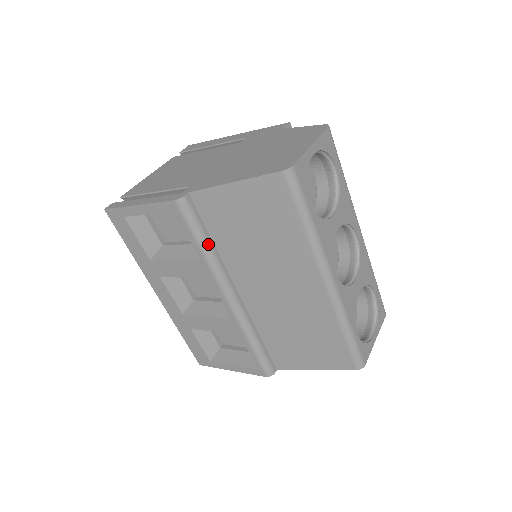
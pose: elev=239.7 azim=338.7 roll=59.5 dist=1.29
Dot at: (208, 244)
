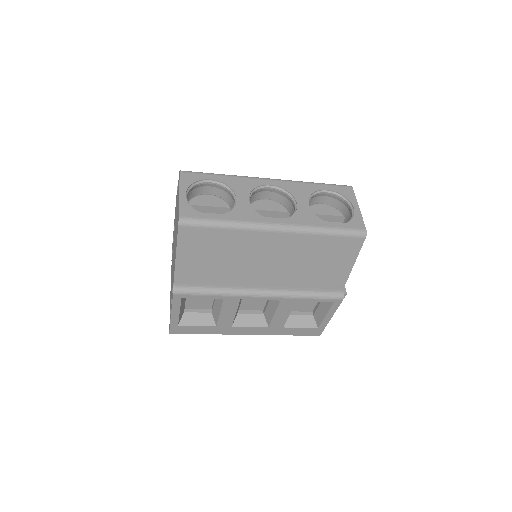
Dot at: (214, 289)
